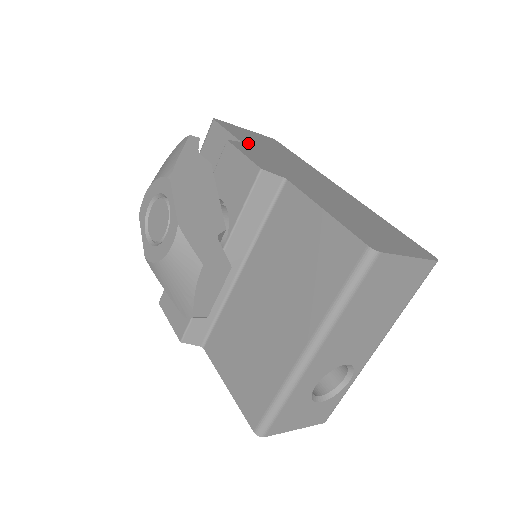
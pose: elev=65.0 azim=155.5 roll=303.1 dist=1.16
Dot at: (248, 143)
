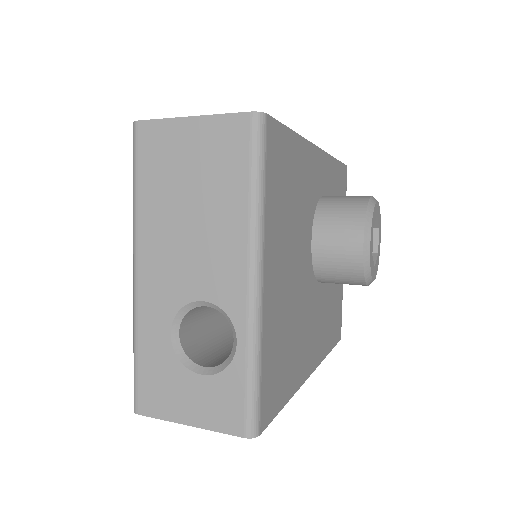
Dot at: occluded
